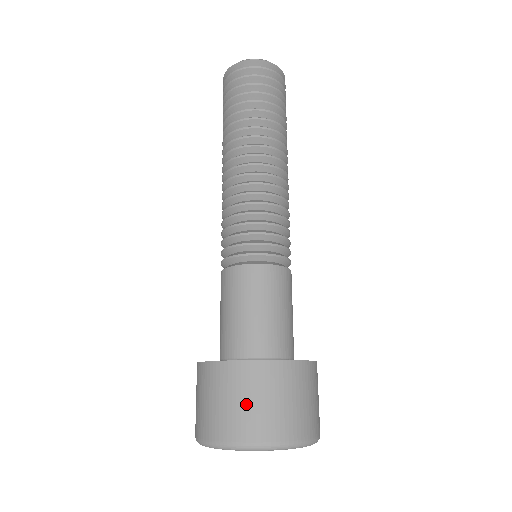
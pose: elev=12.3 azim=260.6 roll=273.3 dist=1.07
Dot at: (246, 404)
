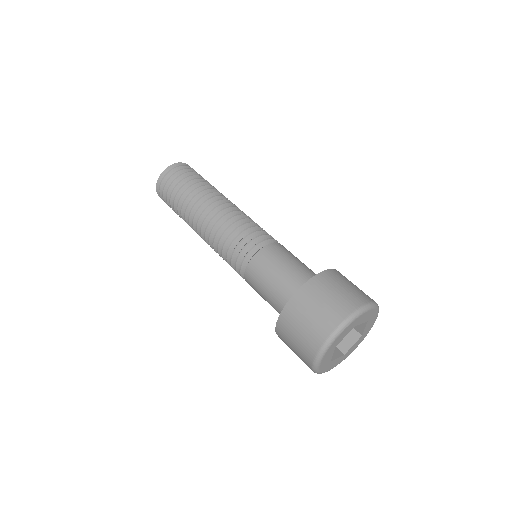
Dot at: (354, 286)
